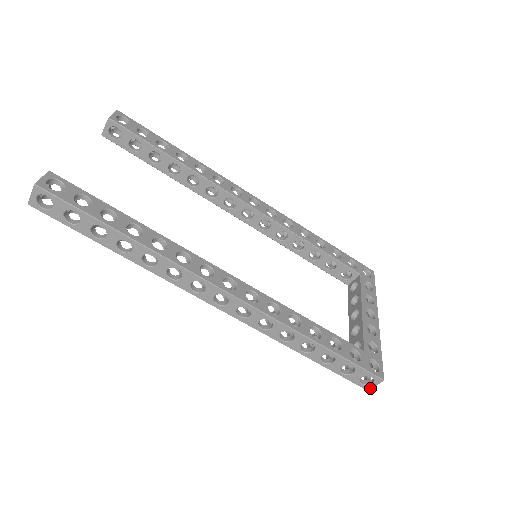
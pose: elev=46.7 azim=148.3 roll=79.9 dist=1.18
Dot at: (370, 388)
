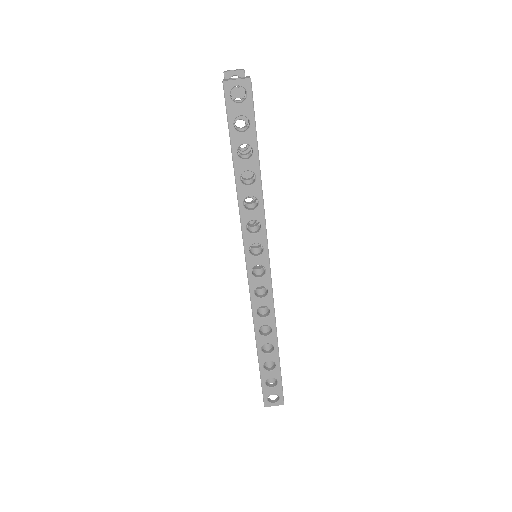
Dot at: (269, 406)
